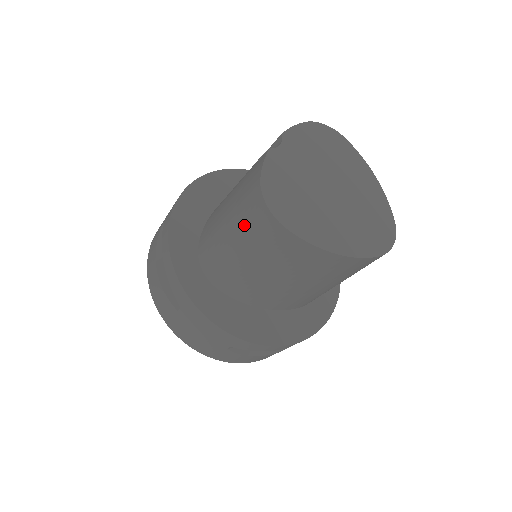
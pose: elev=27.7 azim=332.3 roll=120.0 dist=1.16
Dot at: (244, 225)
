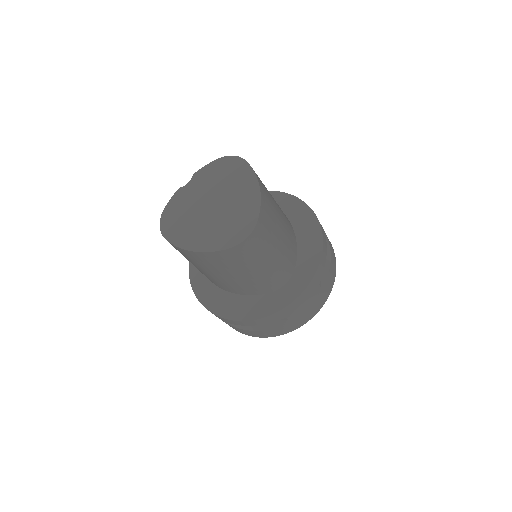
Dot at: occluded
